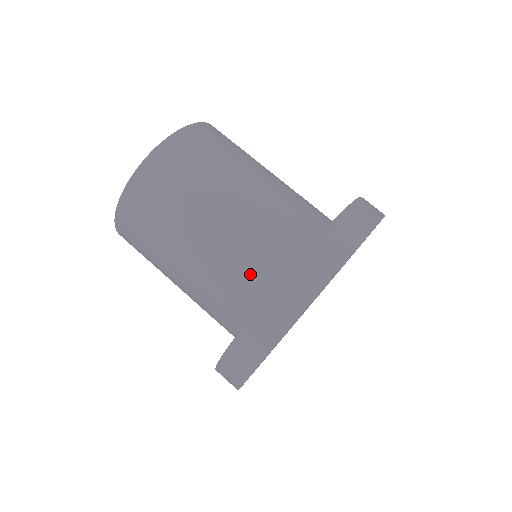
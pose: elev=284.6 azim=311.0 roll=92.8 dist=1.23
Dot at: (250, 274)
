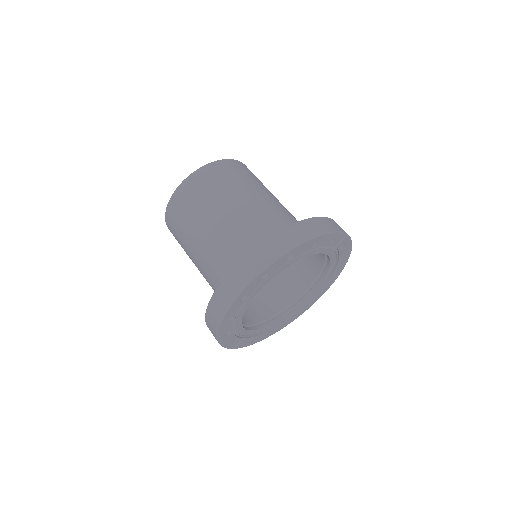
Dot at: (288, 224)
